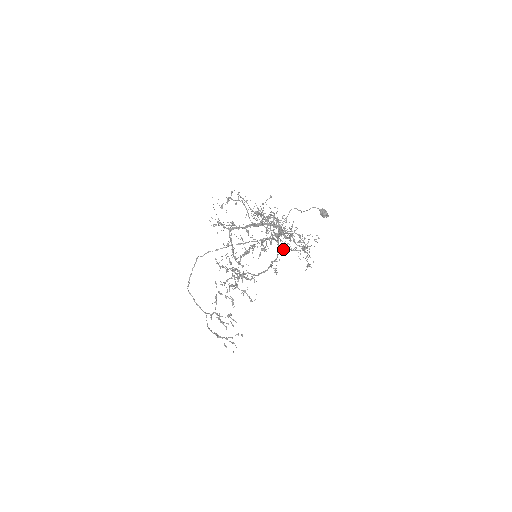
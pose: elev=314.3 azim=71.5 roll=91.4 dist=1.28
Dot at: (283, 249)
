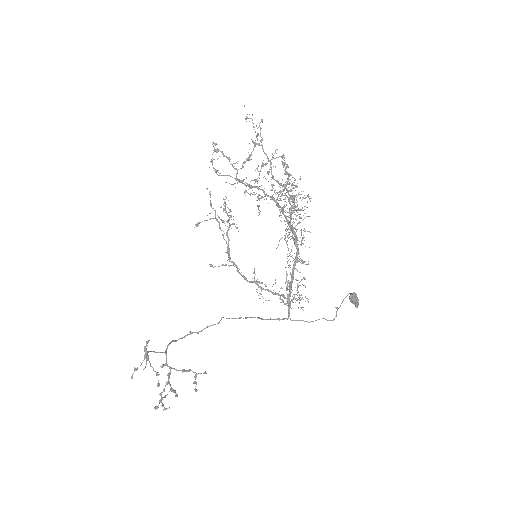
Dot at: (279, 240)
